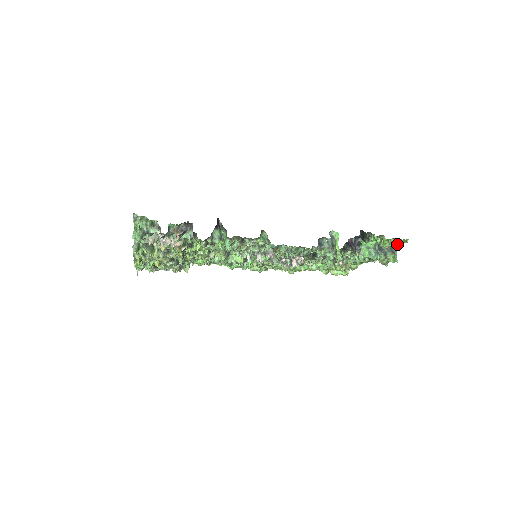
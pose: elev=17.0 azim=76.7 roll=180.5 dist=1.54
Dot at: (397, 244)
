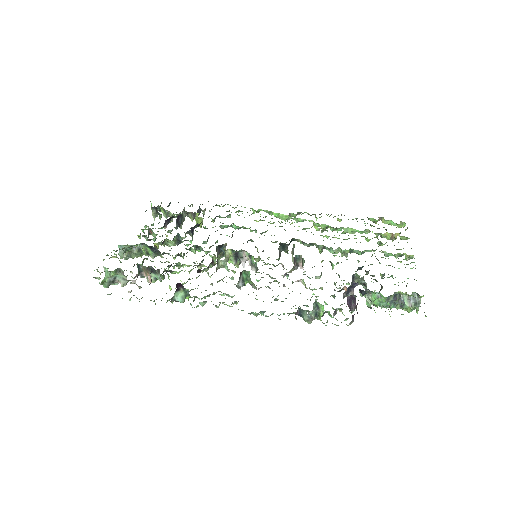
Dot at: occluded
